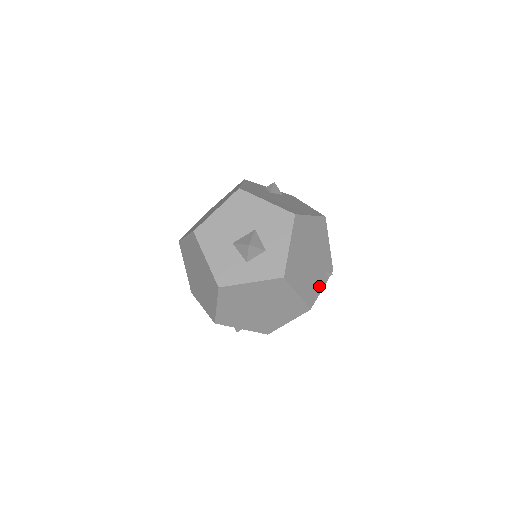
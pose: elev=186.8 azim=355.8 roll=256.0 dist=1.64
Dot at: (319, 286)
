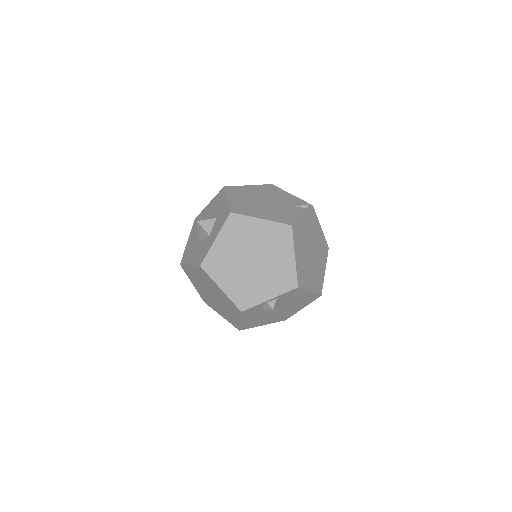
Dot at: (295, 214)
